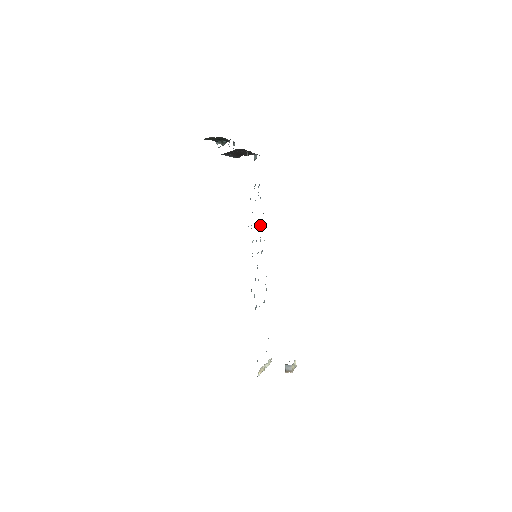
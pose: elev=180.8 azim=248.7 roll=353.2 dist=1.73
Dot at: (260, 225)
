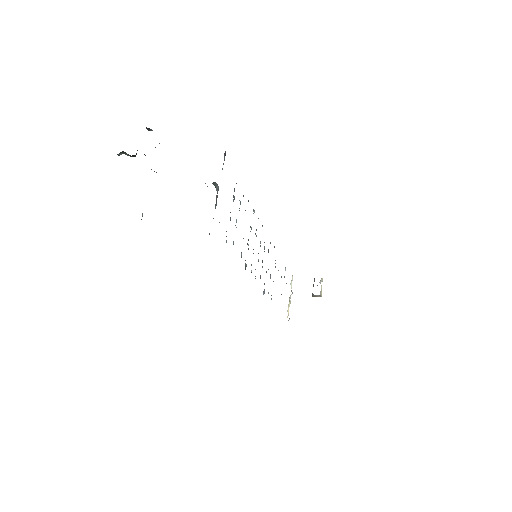
Dot at: (250, 226)
